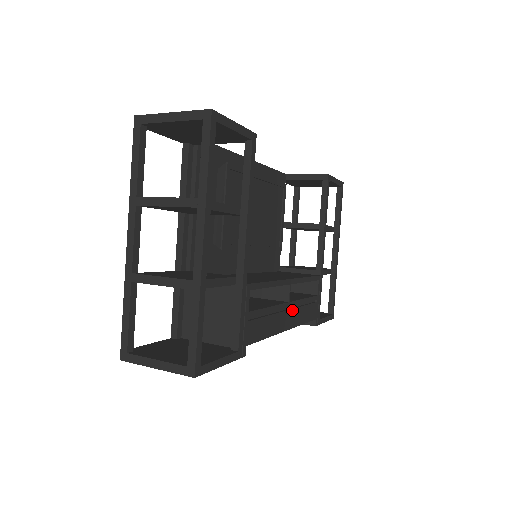
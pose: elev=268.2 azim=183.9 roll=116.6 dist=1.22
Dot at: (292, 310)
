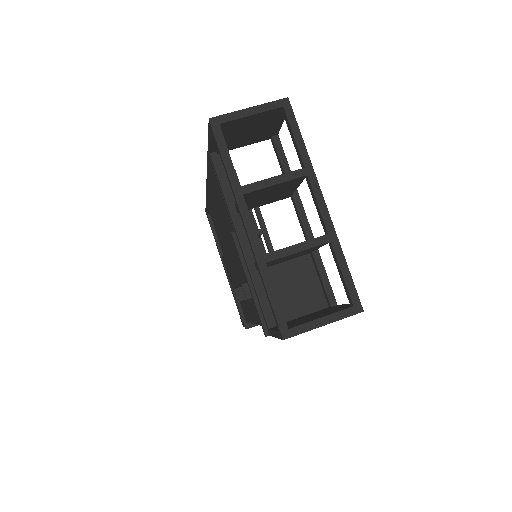
Dot at: occluded
